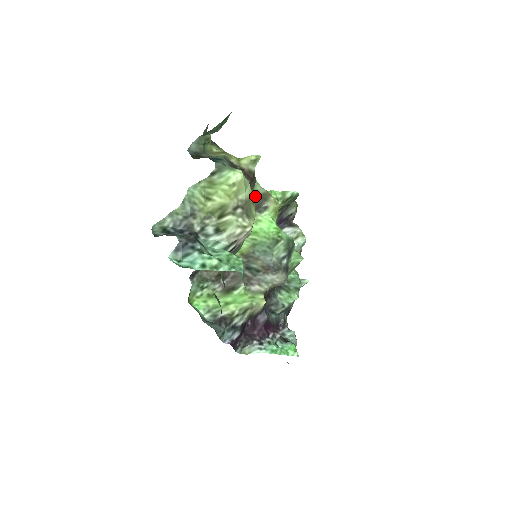
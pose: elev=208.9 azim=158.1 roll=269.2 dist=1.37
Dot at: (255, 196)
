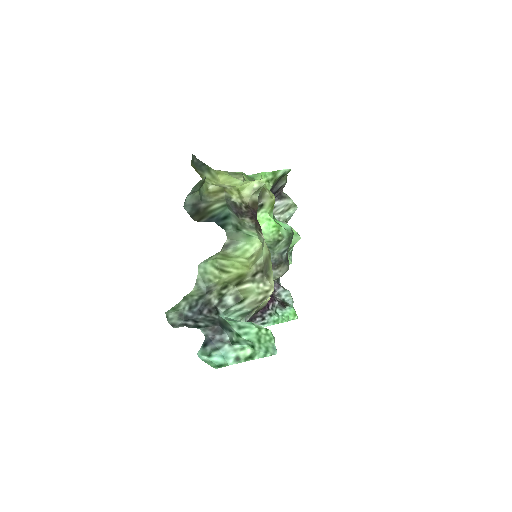
Dot at: occluded
